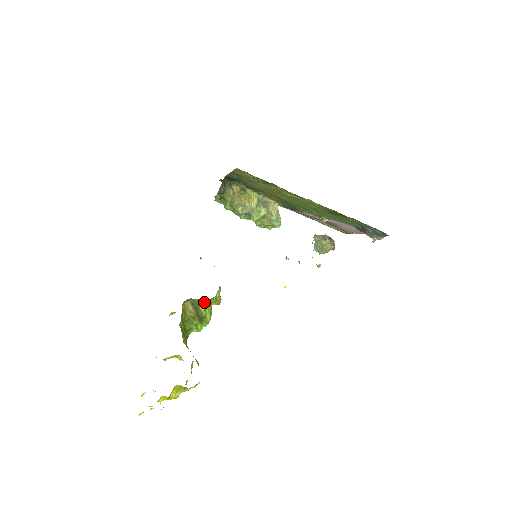
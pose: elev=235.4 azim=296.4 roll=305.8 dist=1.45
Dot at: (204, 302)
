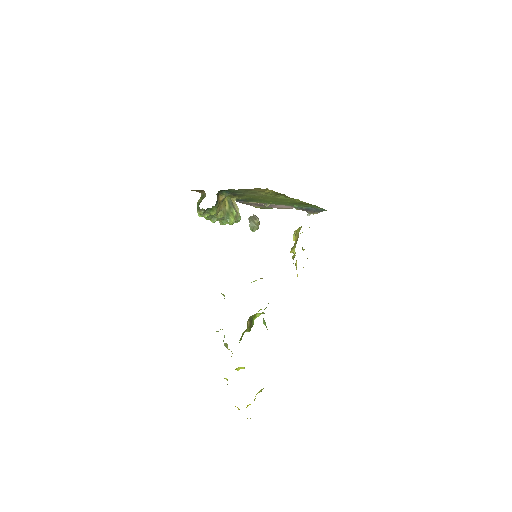
Dot at: (260, 314)
